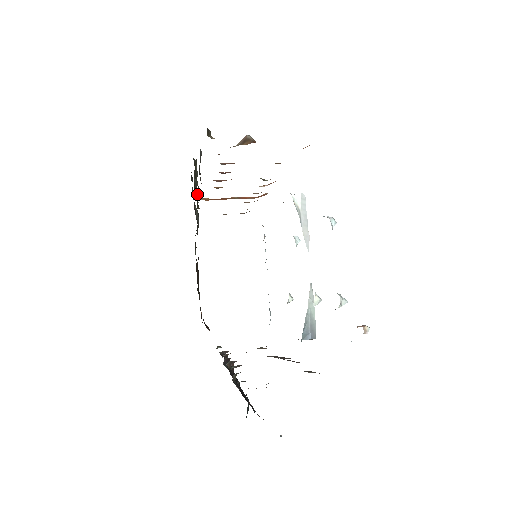
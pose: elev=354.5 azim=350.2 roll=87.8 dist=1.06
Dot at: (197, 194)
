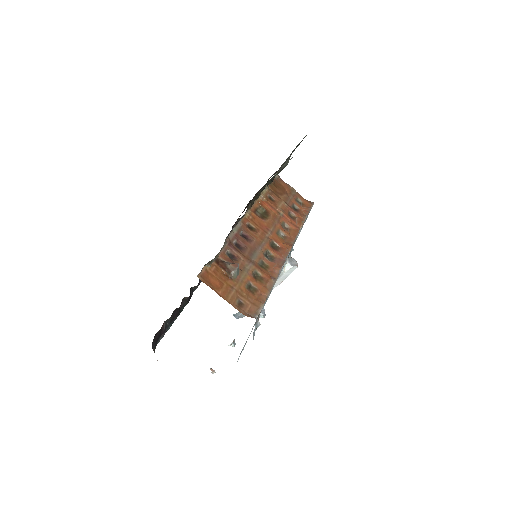
Dot at: occluded
